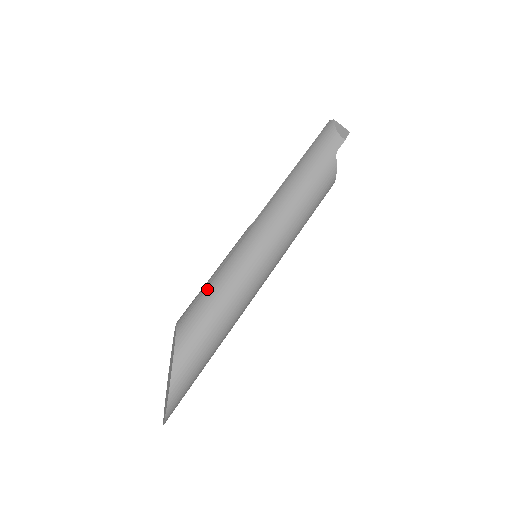
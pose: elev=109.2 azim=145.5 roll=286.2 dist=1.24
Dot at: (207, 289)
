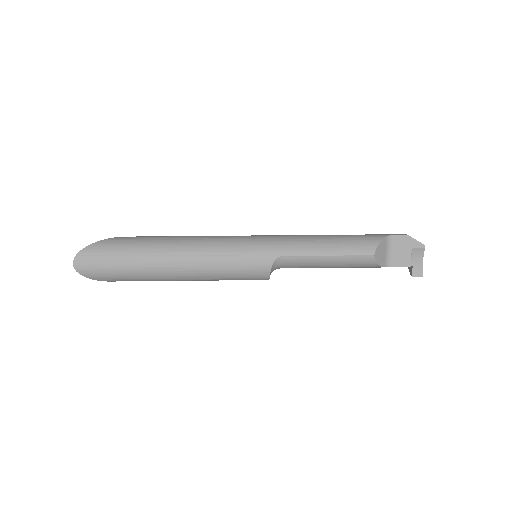
Dot at: occluded
